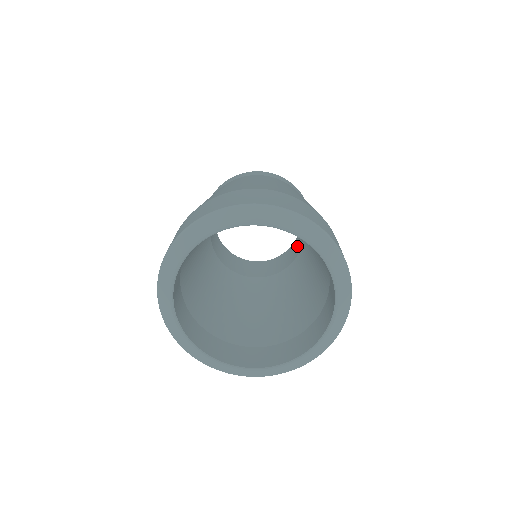
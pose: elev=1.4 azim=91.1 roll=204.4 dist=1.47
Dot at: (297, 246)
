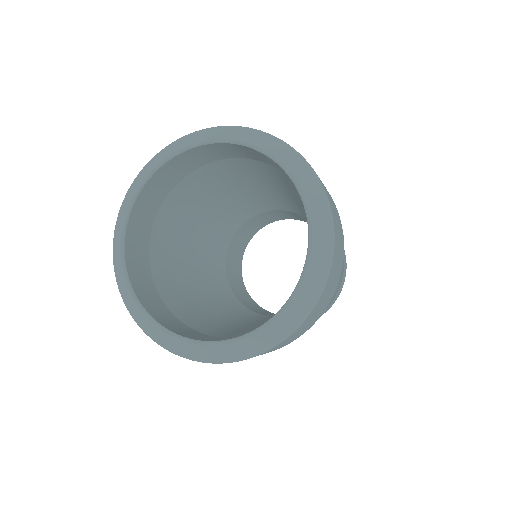
Dot at: occluded
